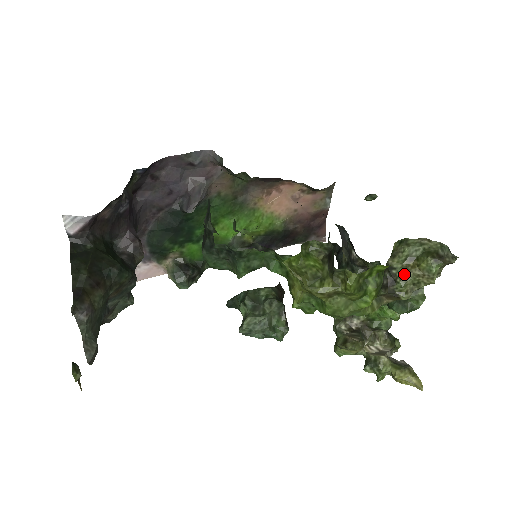
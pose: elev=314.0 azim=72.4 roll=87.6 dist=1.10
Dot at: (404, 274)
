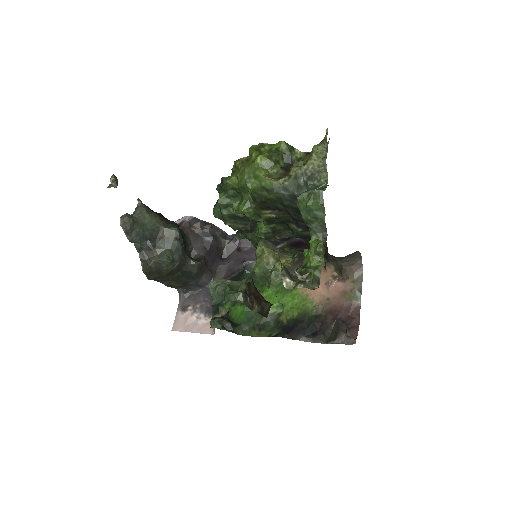
Dot at: (301, 162)
